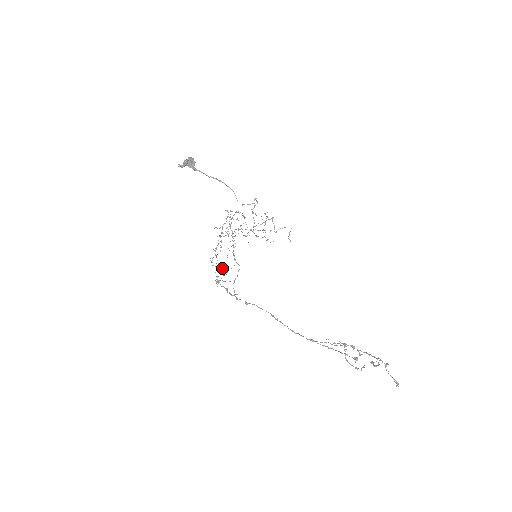
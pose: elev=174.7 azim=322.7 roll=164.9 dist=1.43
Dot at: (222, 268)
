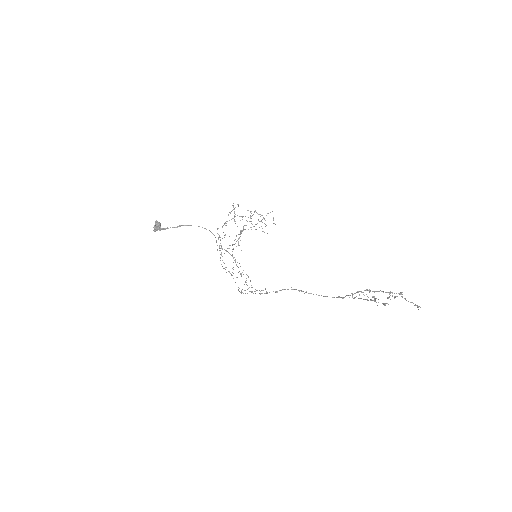
Dot at: occluded
